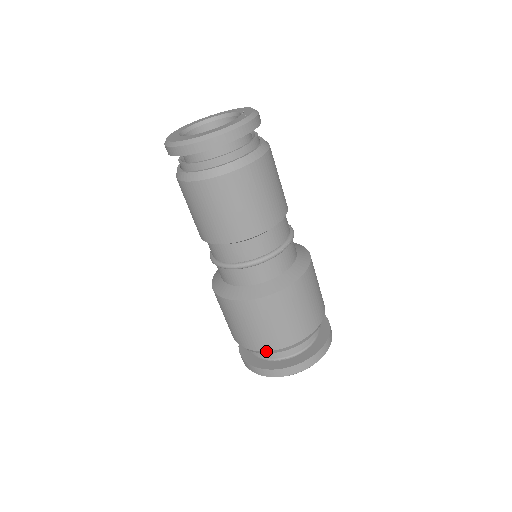
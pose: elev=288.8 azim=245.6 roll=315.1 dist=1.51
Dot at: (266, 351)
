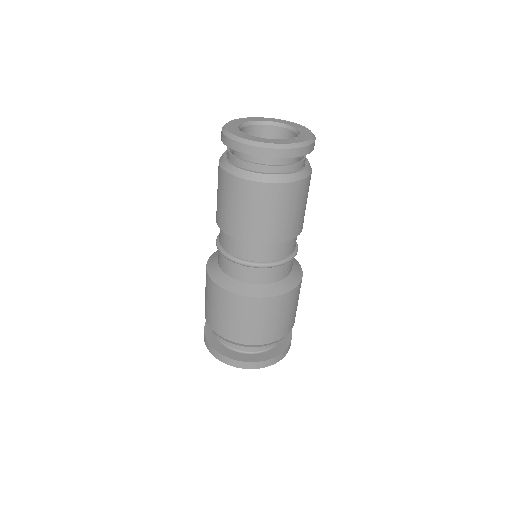
Dot at: (211, 327)
